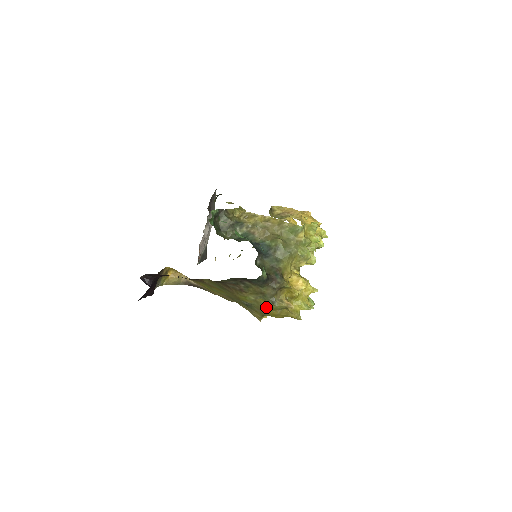
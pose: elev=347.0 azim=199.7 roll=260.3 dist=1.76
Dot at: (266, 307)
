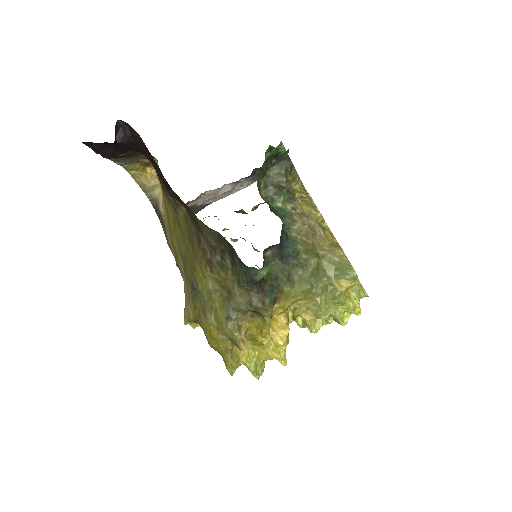
Dot at: (213, 314)
